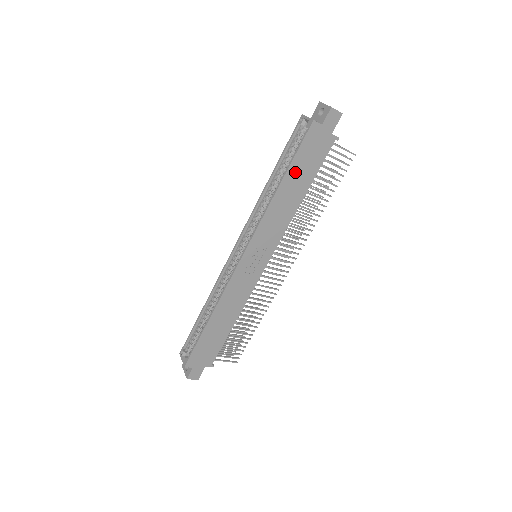
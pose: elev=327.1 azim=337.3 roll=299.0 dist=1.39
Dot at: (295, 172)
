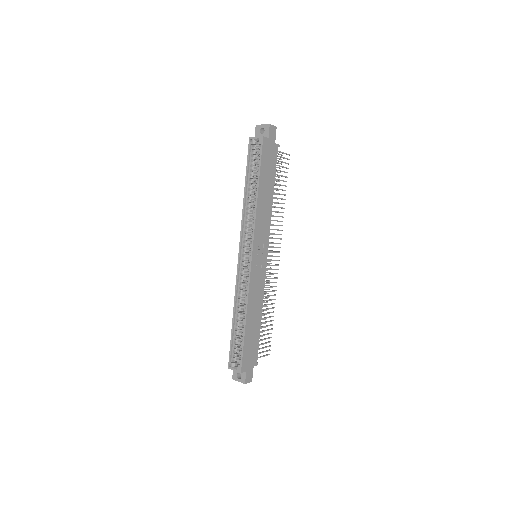
Dot at: (264, 178)
